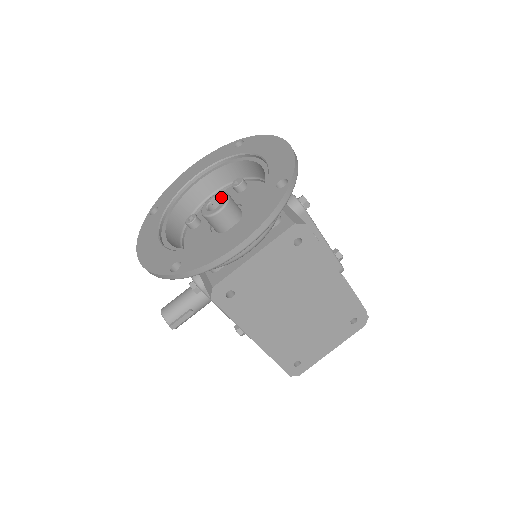
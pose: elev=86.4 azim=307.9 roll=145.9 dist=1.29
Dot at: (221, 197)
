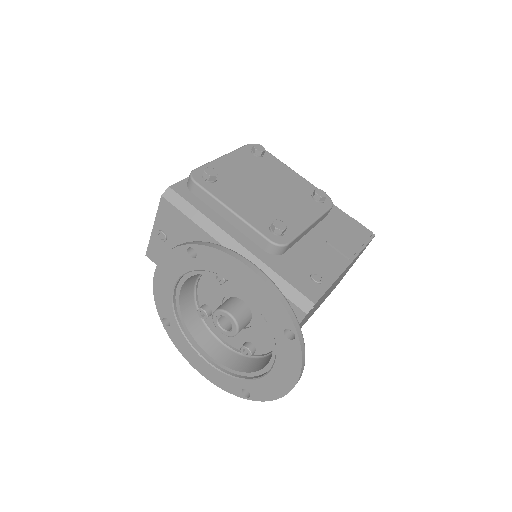
Dot at: occluded
